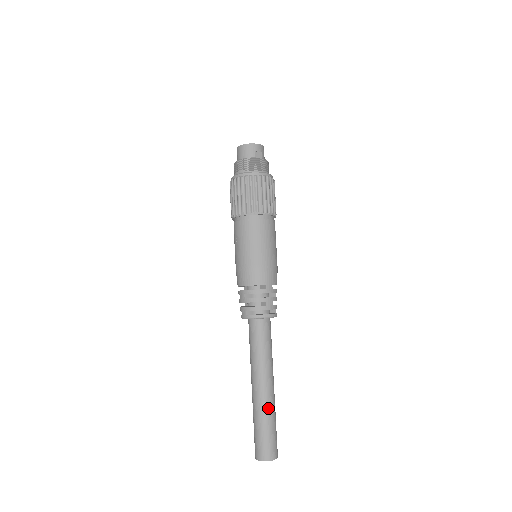
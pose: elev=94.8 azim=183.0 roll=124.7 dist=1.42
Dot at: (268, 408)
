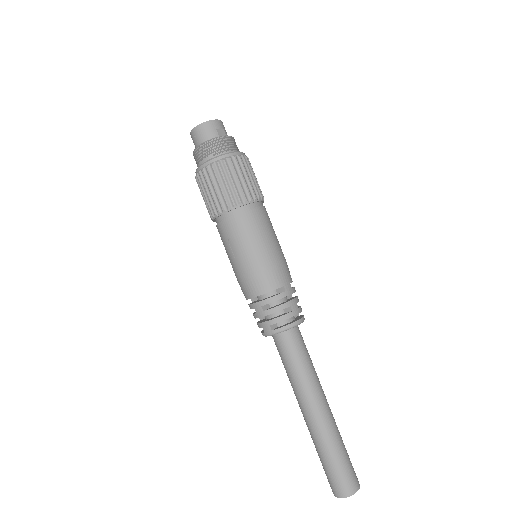
Dot at: (332, 432)
